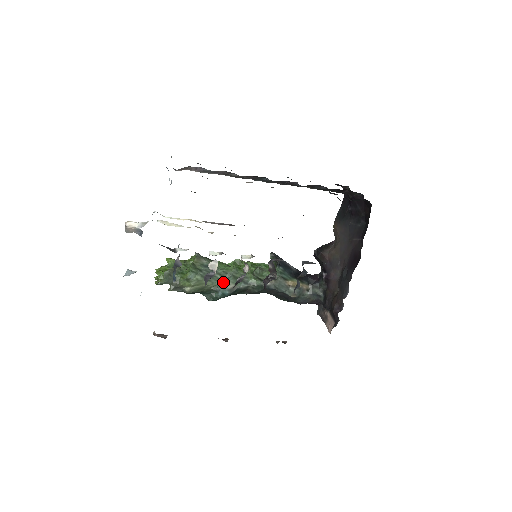
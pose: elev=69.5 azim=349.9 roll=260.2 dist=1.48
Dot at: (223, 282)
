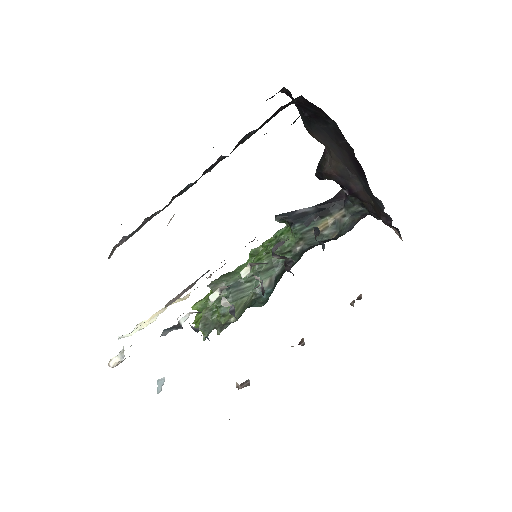
Dot at: (256, 286)
